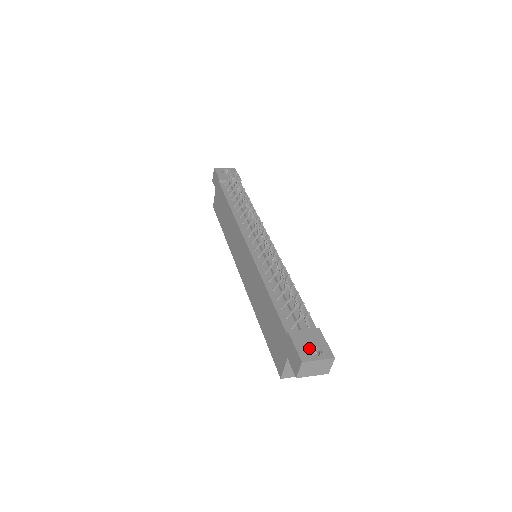
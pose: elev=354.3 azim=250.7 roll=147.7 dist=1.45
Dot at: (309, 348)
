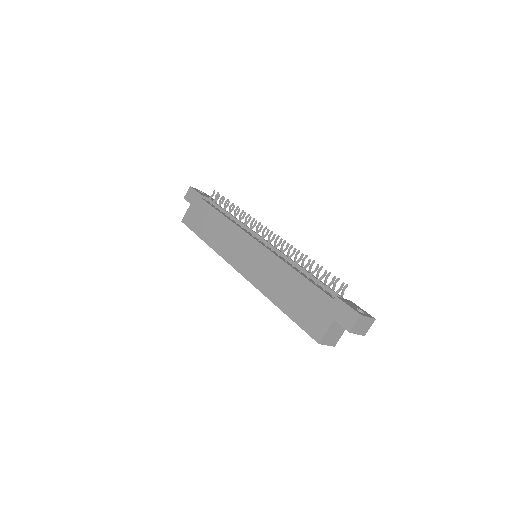
Dot at: occluded
